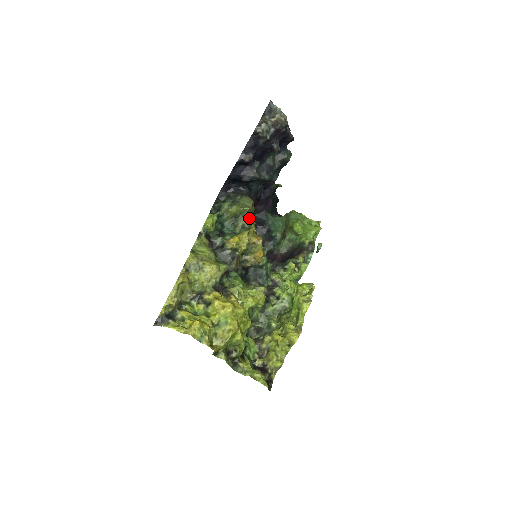
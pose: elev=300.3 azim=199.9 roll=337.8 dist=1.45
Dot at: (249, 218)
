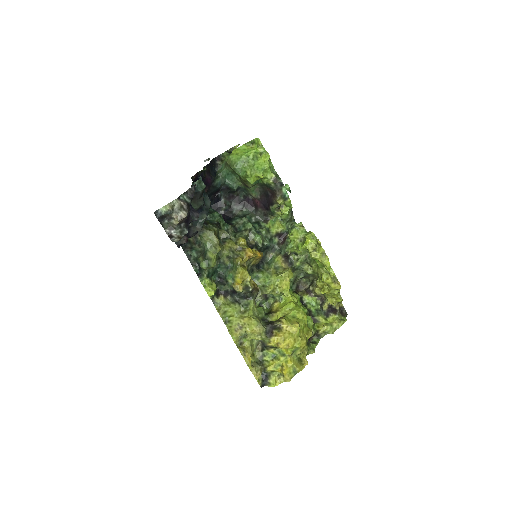
Dot at: (221, 236)
